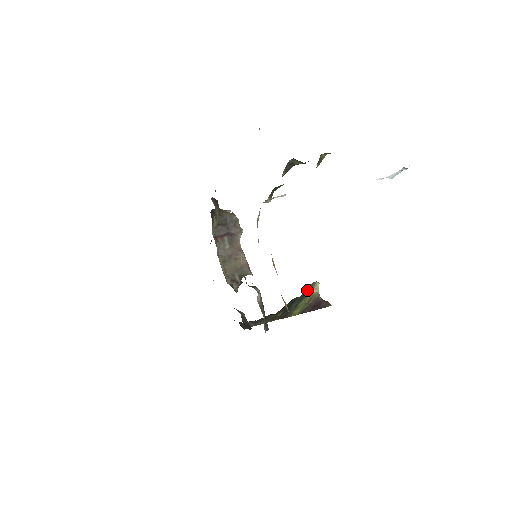
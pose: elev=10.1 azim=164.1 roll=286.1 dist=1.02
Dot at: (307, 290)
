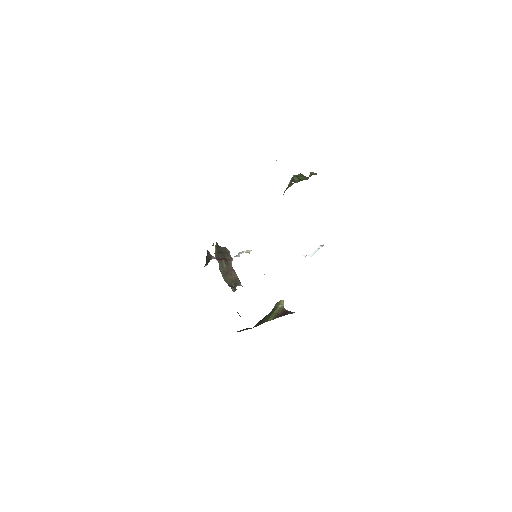
Dot at: (275, 307)
